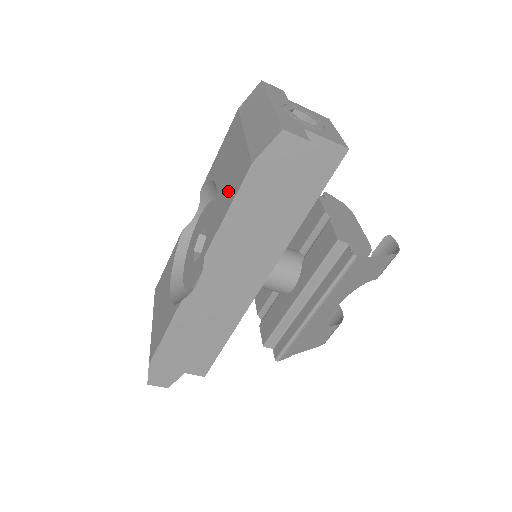
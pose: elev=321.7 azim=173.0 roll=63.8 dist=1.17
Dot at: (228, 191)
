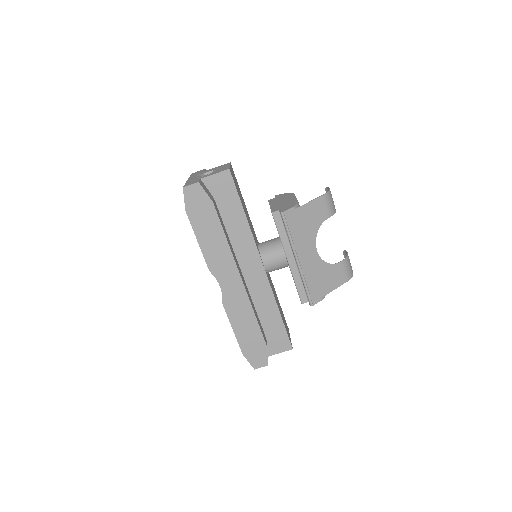
Dot at: occluded
